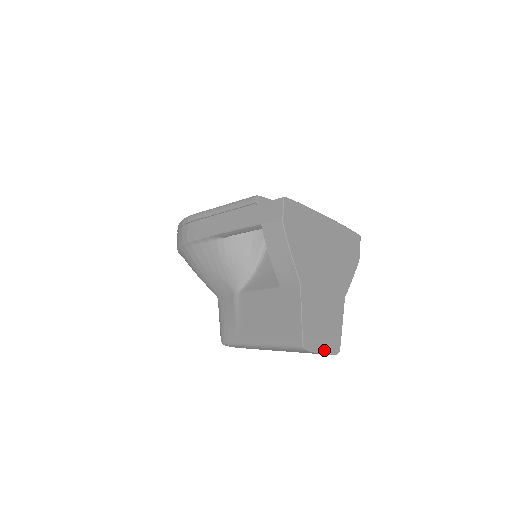
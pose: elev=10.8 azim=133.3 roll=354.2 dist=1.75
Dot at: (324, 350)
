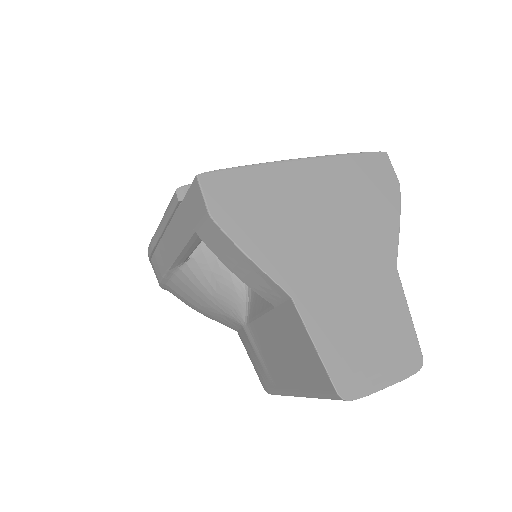
Dot at: (389, 379)
